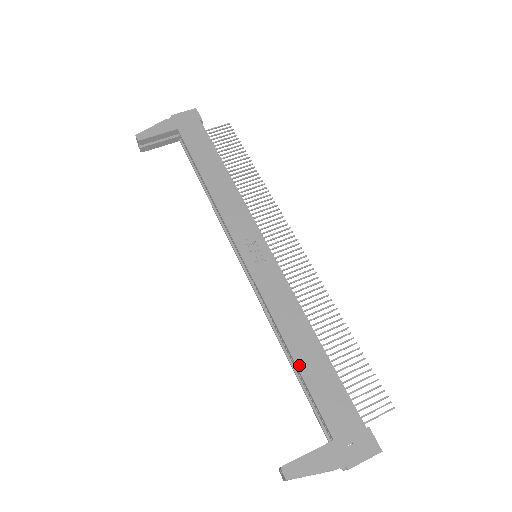
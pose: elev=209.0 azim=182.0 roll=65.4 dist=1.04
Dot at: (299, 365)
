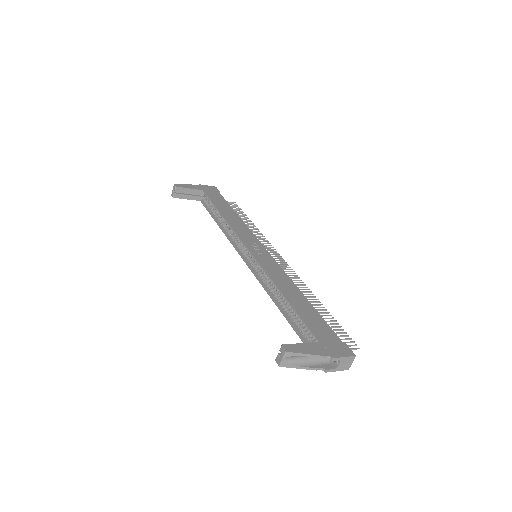
Dot at: (292, 303)
